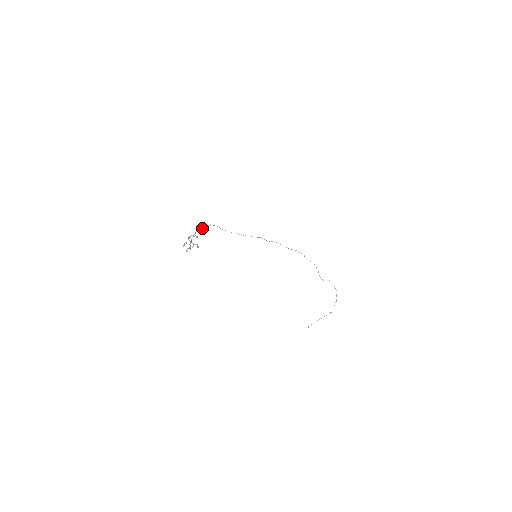
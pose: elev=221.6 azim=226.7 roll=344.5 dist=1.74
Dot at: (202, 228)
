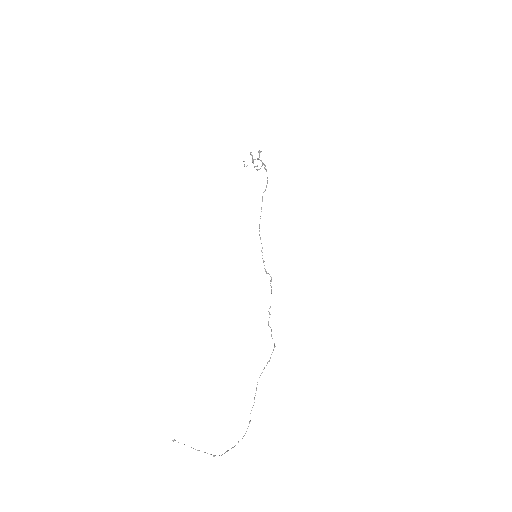
Dot at: occluded
